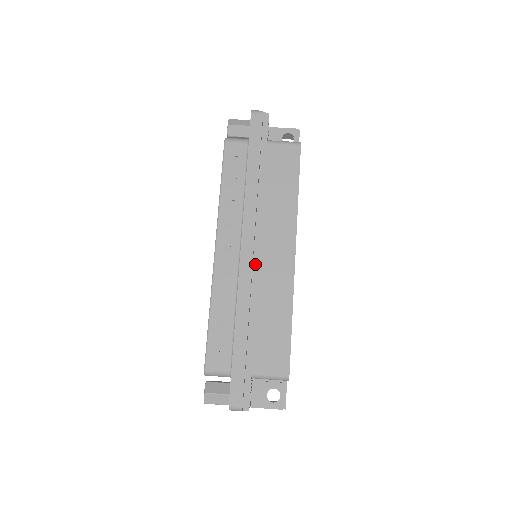
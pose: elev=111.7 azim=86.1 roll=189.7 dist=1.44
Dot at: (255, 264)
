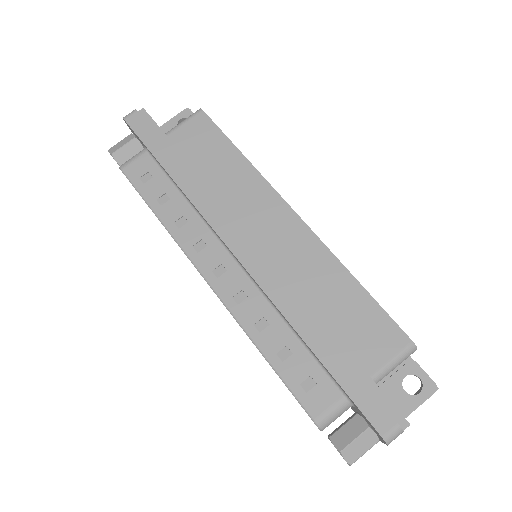
Dot at: (264, 259)
